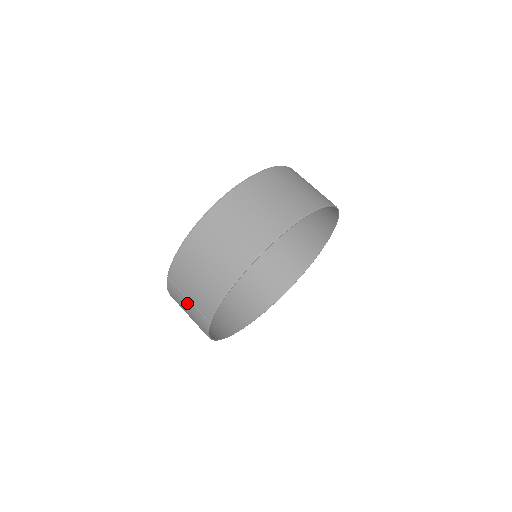
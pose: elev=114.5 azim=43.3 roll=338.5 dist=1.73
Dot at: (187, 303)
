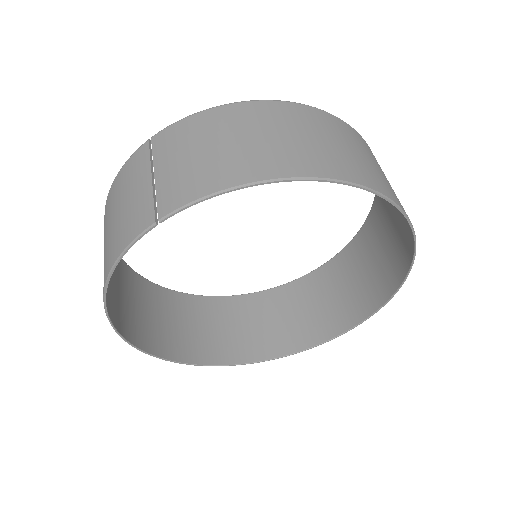
Dot at: (143, 184)
